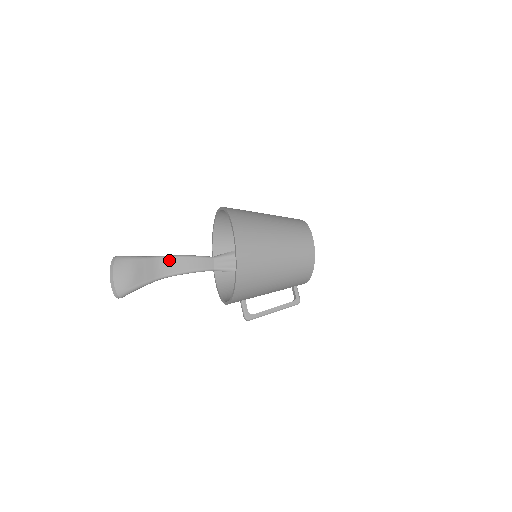
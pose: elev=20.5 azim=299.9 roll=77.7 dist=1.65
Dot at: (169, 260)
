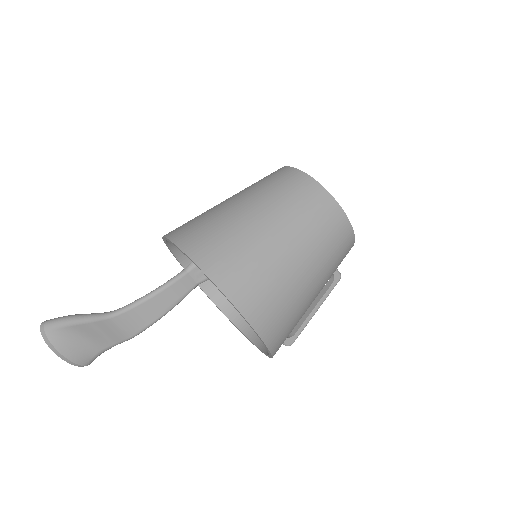
Dot at: (129, 314)
